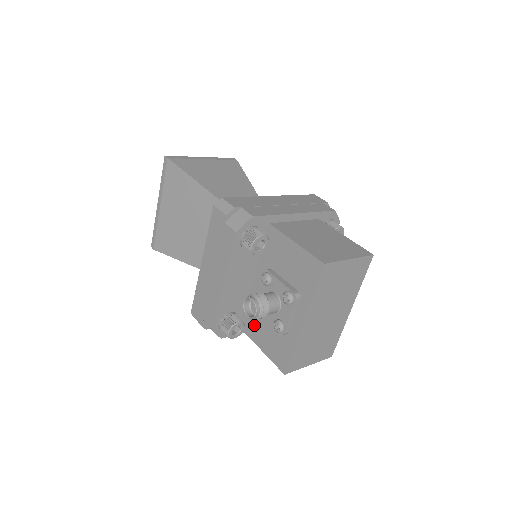
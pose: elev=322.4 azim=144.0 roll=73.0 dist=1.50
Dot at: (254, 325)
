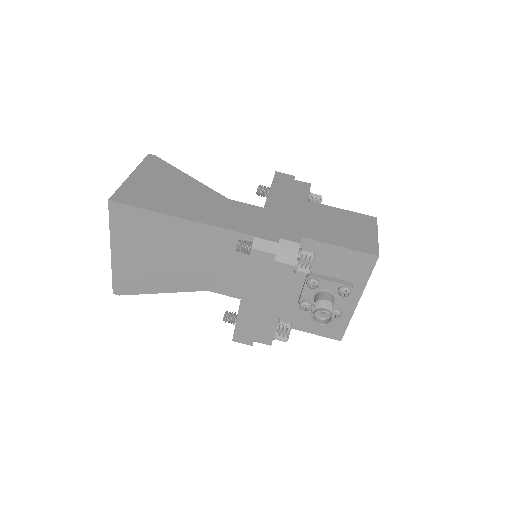
Dot at: (295, 318)
